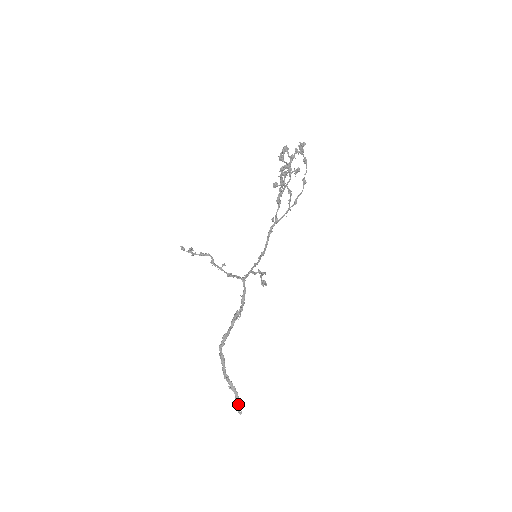
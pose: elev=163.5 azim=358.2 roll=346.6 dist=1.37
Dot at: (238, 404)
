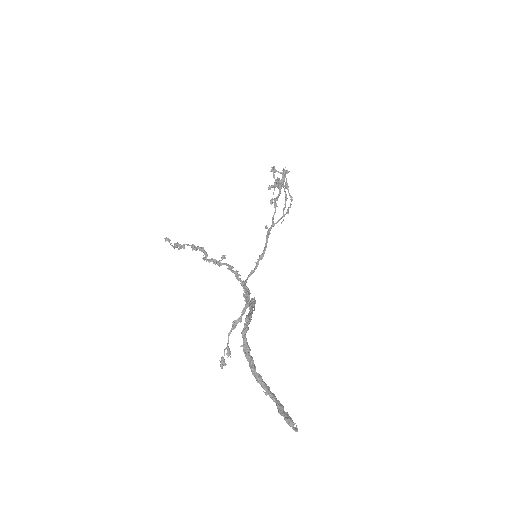
Dot at: (287, 416)
